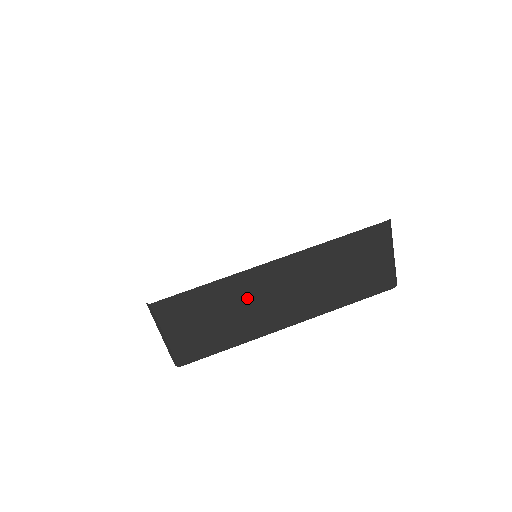
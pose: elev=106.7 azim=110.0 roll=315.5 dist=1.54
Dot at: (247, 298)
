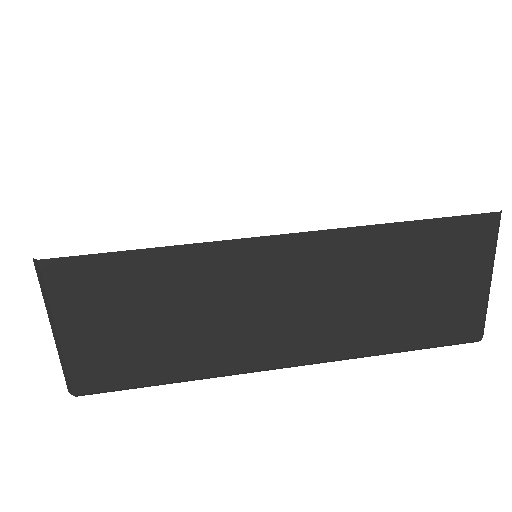
Dot at: (221, 295)
